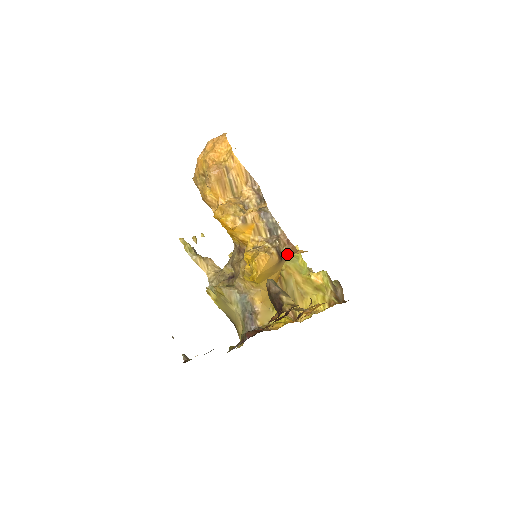
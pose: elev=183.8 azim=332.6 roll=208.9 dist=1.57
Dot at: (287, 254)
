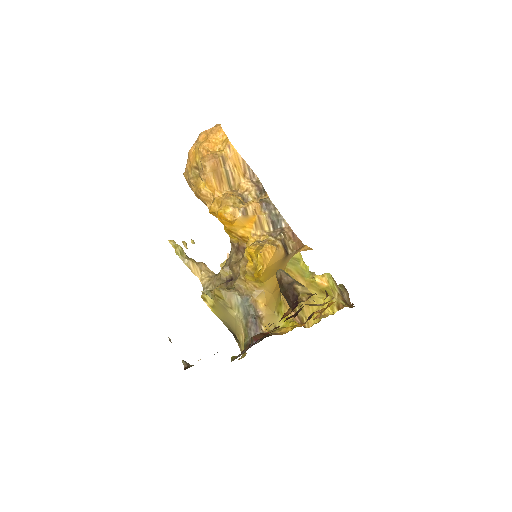
Dot at: (293, 249)
